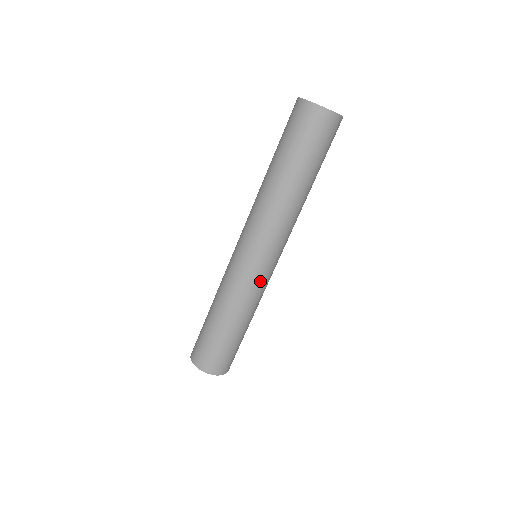
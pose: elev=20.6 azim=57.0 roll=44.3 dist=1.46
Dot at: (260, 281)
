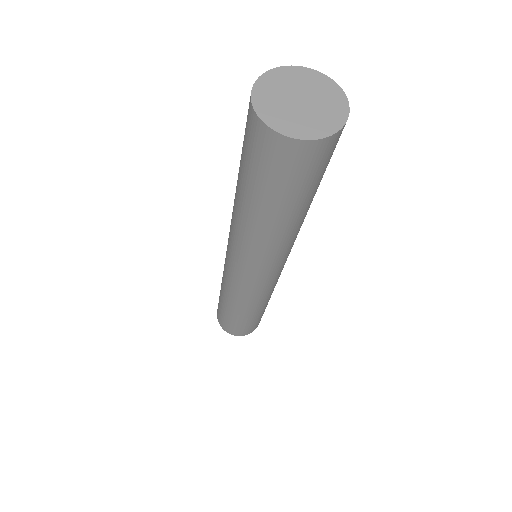
Dot at: (260, 291)
